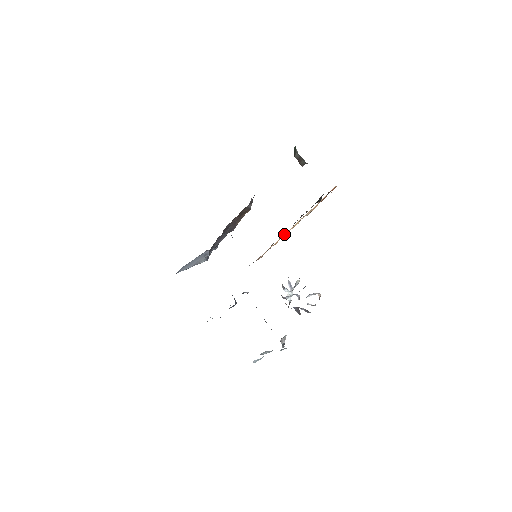
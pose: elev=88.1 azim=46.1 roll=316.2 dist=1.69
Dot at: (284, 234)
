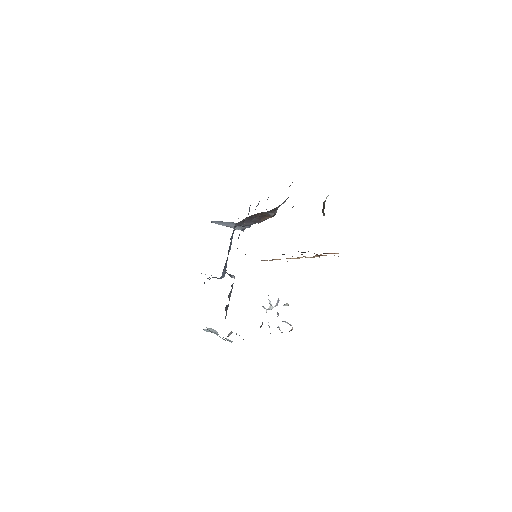
Dot at: occluded
